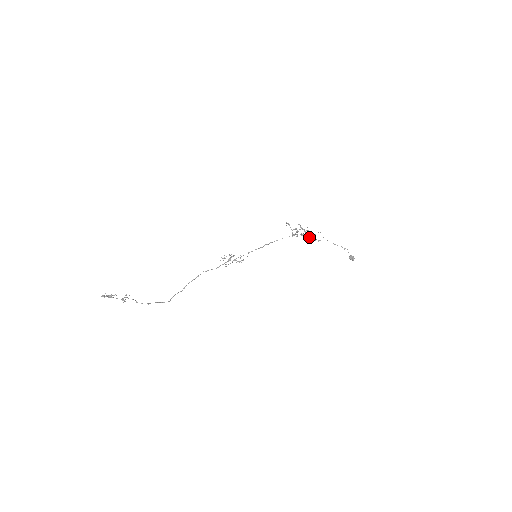
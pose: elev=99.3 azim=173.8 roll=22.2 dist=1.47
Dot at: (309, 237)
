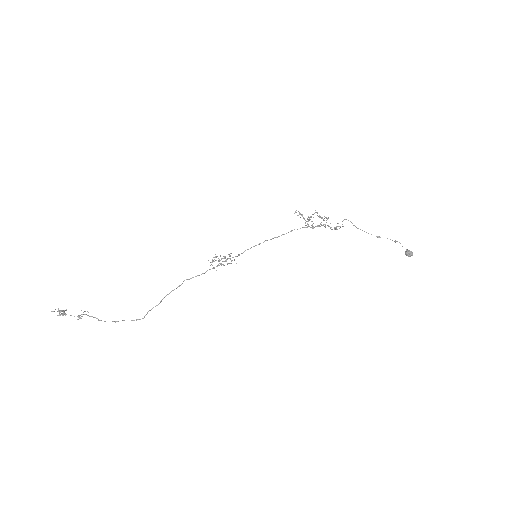
Dot at: occluded
